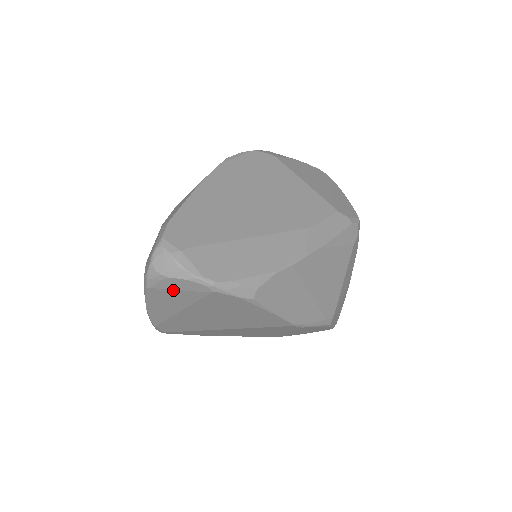
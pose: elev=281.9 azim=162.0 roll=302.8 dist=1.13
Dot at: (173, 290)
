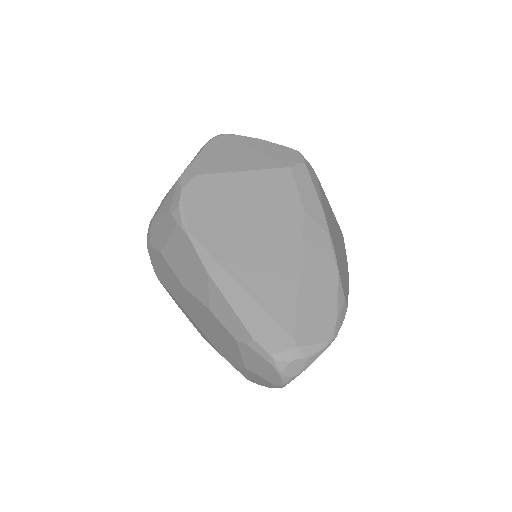
Dot at: occluded
